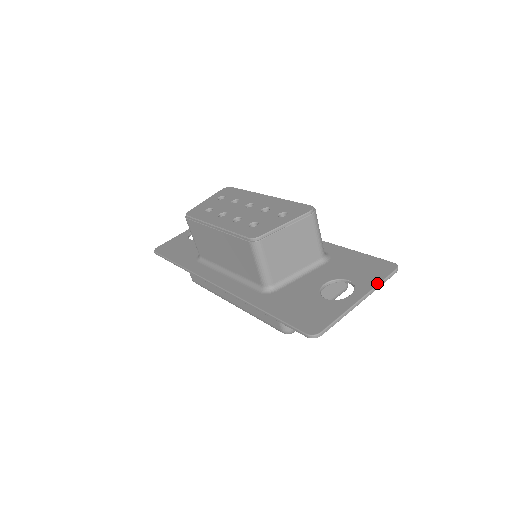
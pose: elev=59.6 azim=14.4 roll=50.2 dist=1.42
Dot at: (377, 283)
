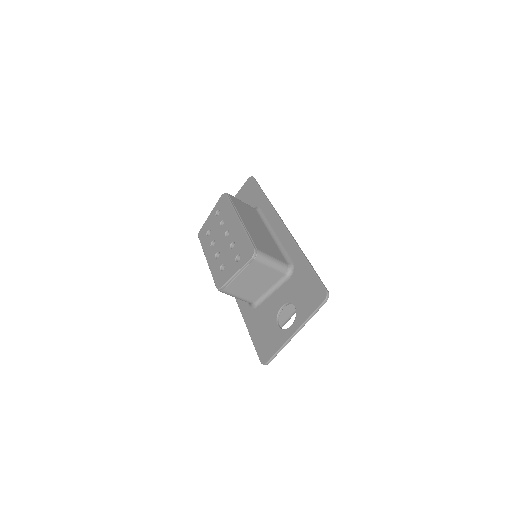
Dot at: (308, 316)
